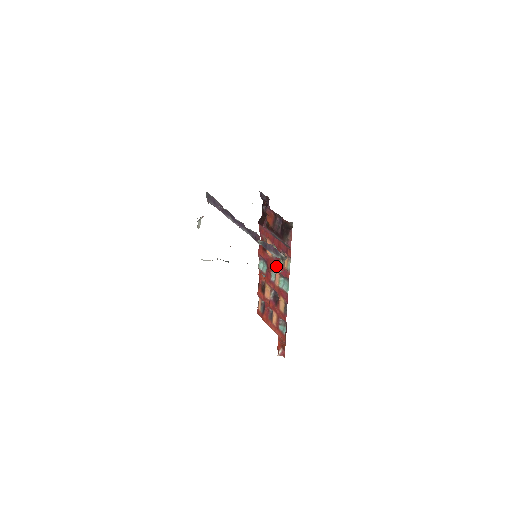
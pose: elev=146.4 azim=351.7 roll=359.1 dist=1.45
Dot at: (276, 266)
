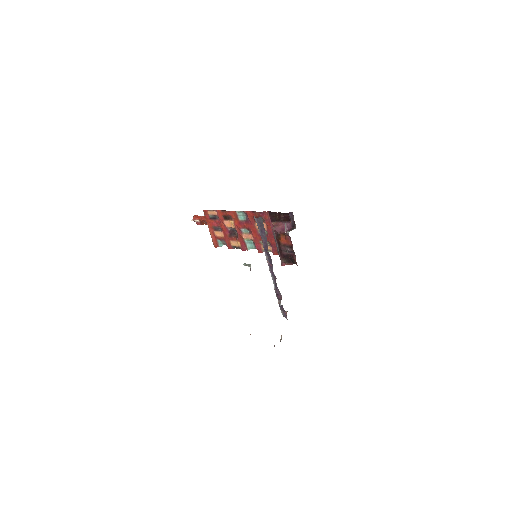
Dot at: (255, 236)
